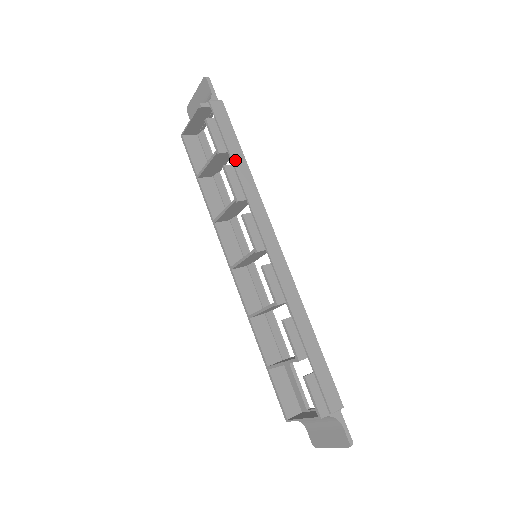
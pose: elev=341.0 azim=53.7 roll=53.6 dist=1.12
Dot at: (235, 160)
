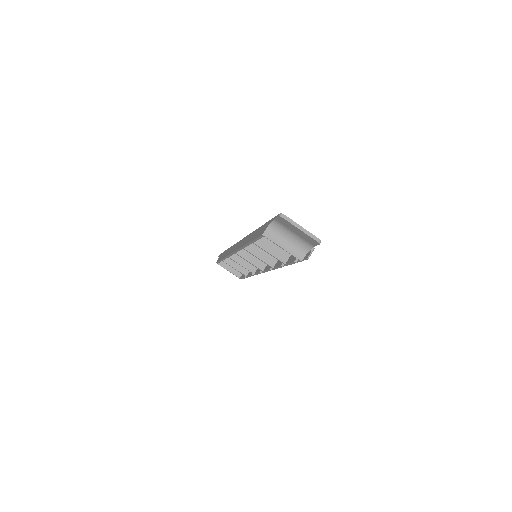
Dot at: occluded
